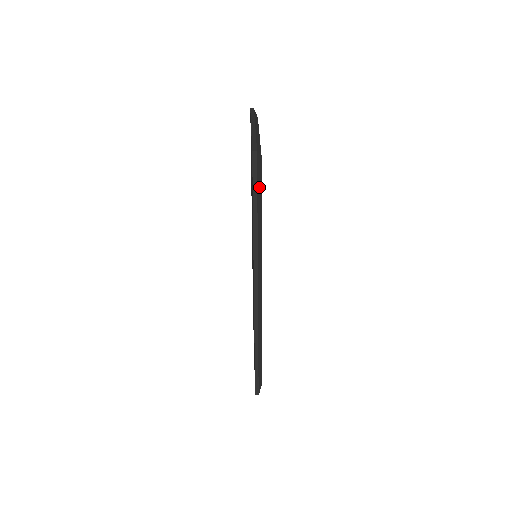
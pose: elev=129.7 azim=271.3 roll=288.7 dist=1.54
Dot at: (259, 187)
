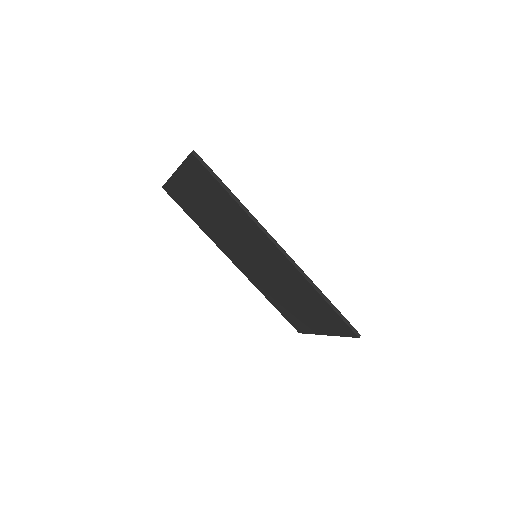
Dot at: (215, 174)
